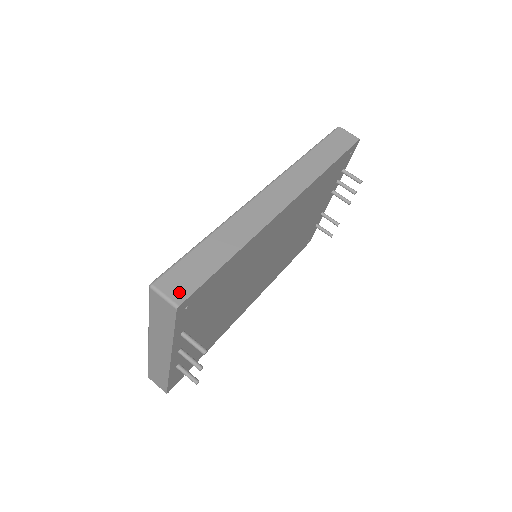
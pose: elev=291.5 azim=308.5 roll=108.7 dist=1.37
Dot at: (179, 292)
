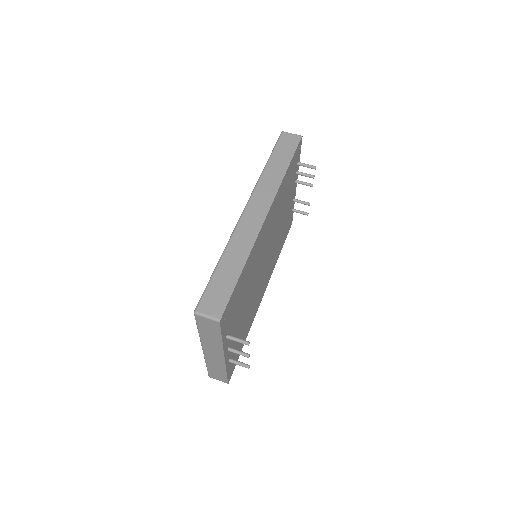
Dot at: (216, 310)
